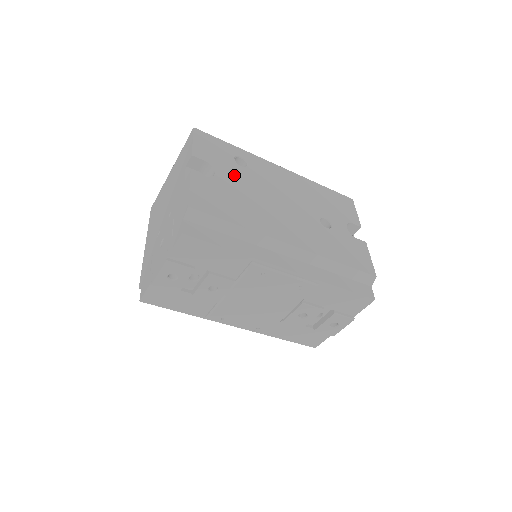
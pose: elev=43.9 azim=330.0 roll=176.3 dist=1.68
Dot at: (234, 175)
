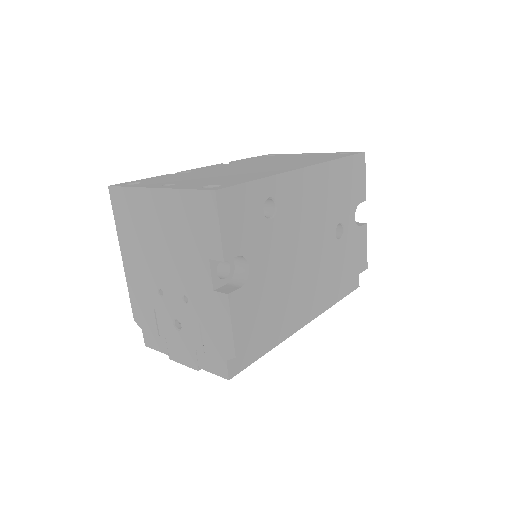
Dot at: (266, 248)
